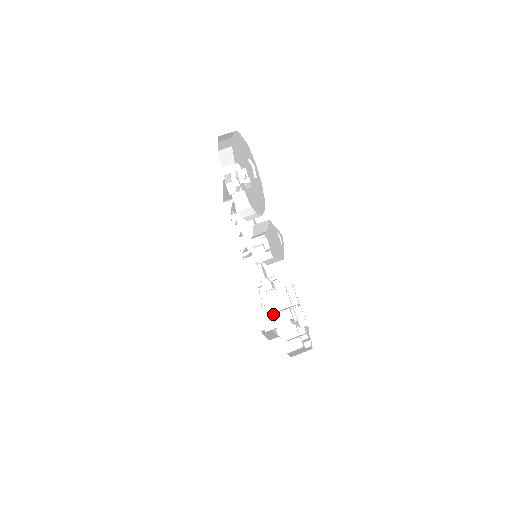
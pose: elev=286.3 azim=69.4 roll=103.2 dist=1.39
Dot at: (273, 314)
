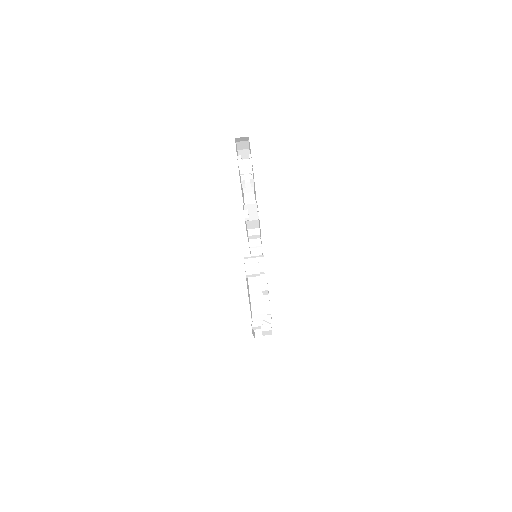
Dot at: (250, 289)
